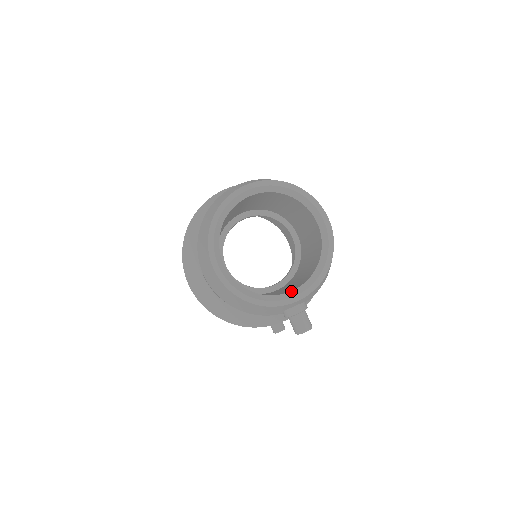
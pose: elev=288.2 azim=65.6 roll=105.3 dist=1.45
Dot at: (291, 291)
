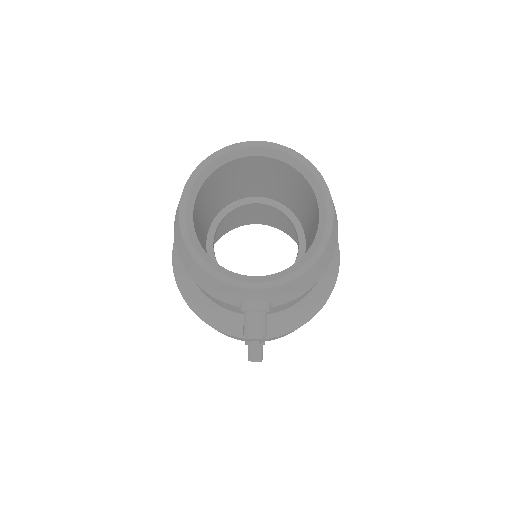
Dot at: (254, 276)
